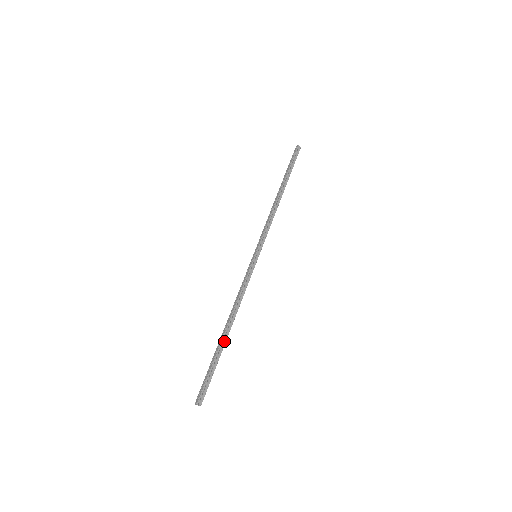
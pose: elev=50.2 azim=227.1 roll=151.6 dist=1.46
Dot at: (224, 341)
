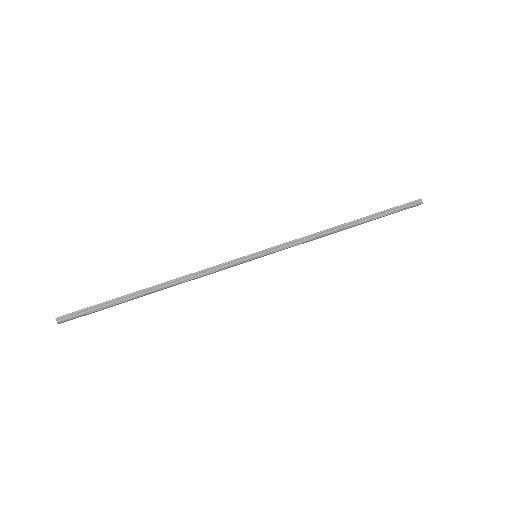
Dot at: (139, 295)
